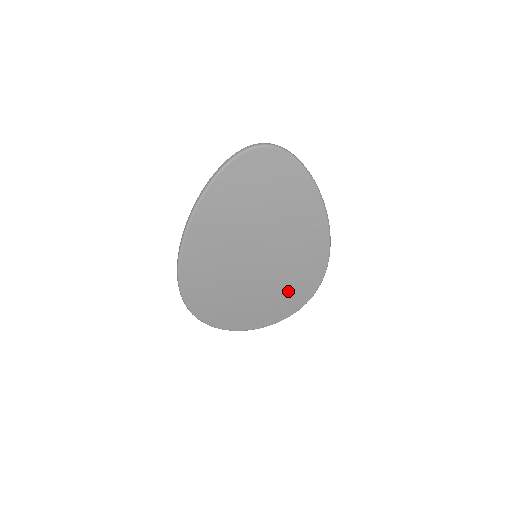
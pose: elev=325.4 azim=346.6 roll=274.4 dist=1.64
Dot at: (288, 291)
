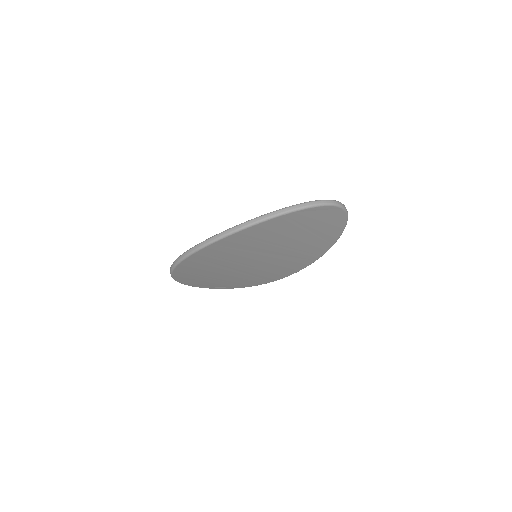
Dot at: (250, 279)
